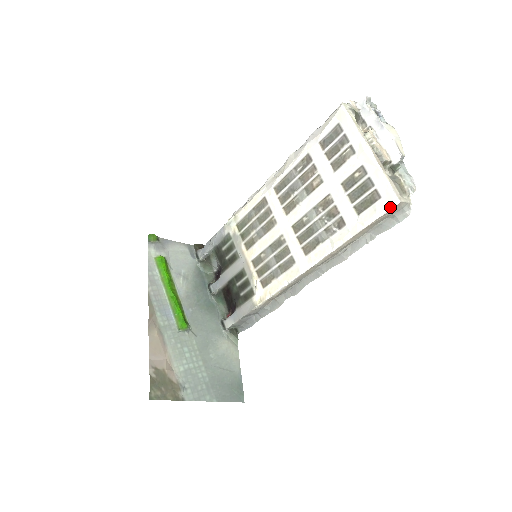
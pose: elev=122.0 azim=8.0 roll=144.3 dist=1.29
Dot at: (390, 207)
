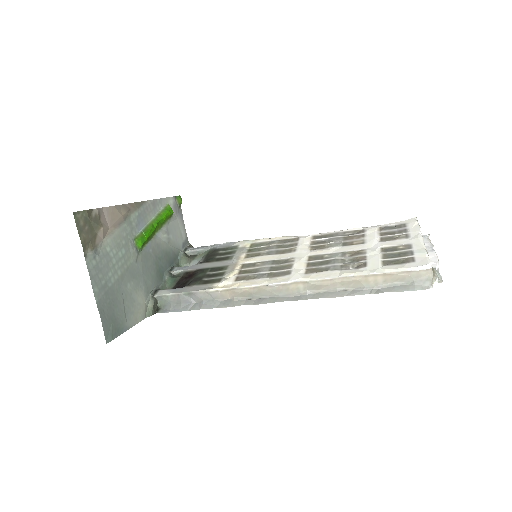
Dot at: (419, 268)
